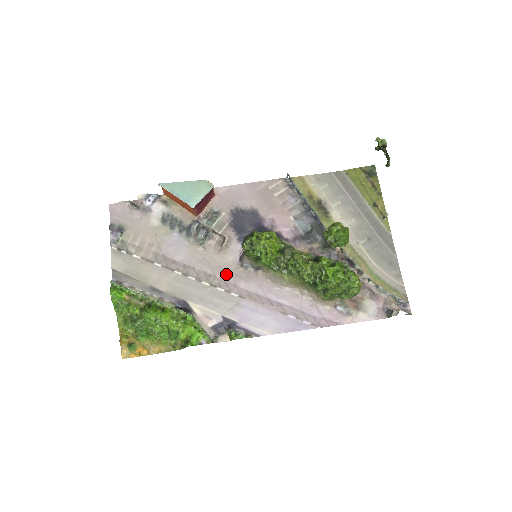
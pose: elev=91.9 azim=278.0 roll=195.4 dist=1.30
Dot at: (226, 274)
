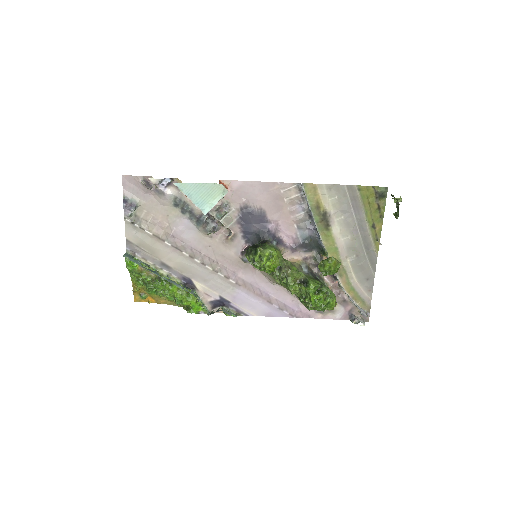
Dot at: (227, 263)
